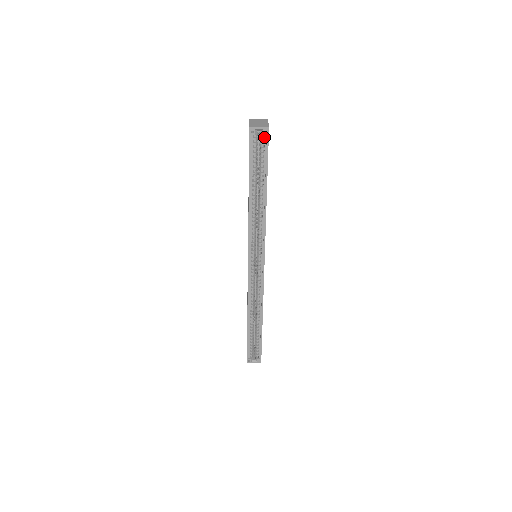
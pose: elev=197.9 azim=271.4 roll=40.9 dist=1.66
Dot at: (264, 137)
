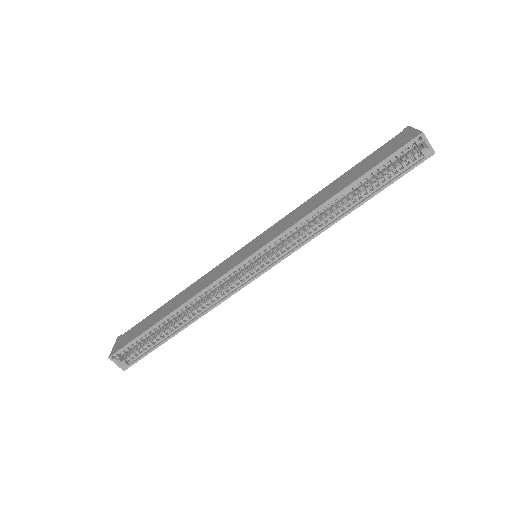
Dot at: (418, 156)
